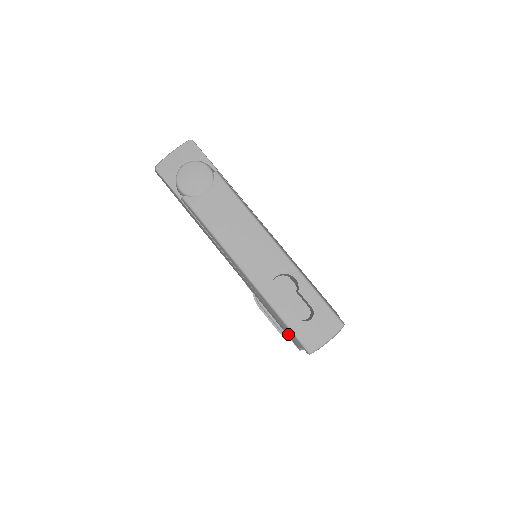
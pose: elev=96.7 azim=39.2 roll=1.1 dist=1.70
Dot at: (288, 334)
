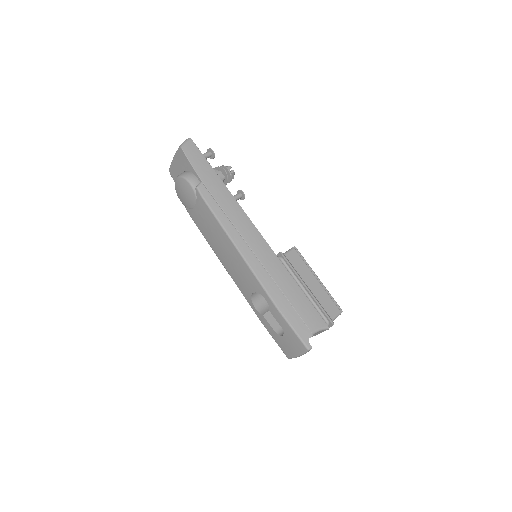
Dot at: occluded
